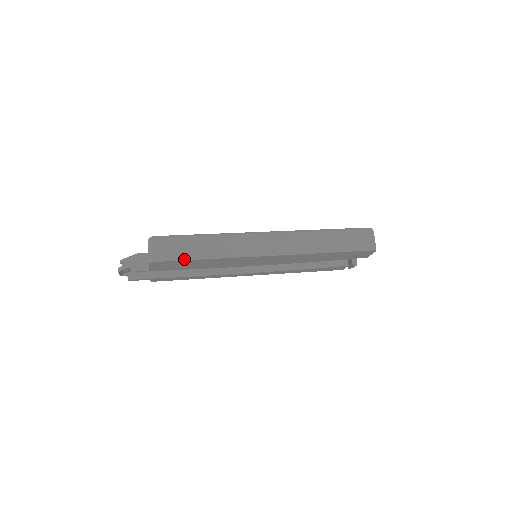
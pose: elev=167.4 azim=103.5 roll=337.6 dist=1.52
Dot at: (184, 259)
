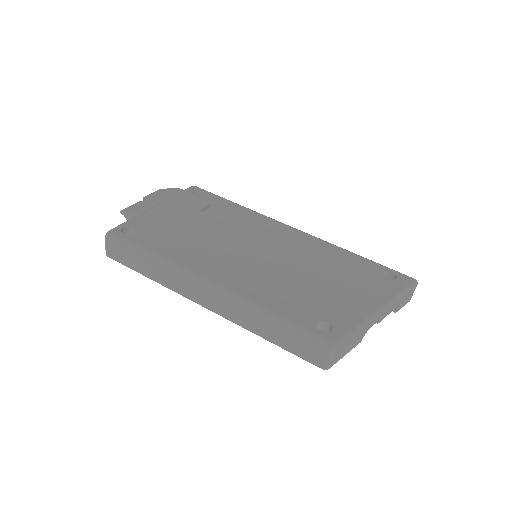
Dot at: (129, 267)
